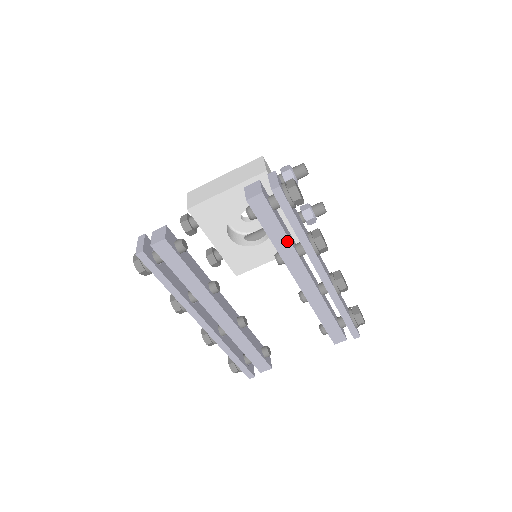
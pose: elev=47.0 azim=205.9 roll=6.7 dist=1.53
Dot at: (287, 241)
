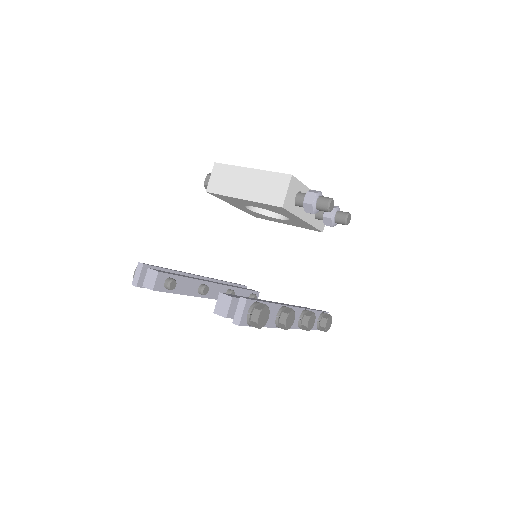
Dot at: occluded
